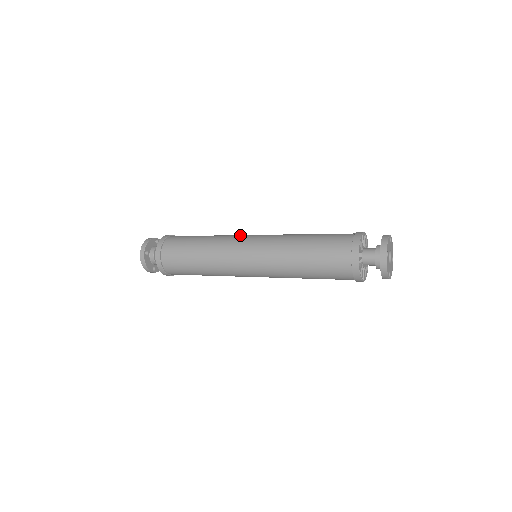
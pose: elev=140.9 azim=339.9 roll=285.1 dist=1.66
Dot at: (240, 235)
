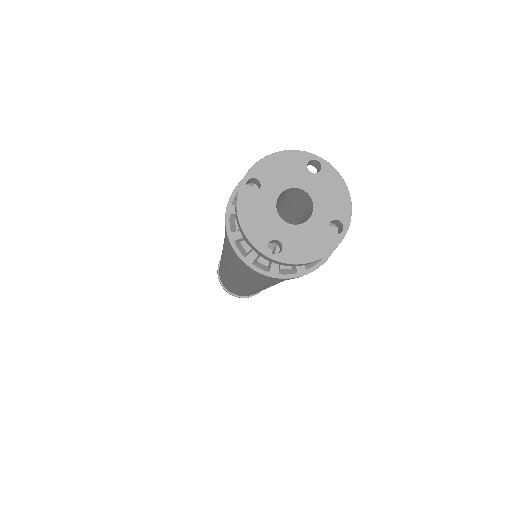
Dot at: occluded
